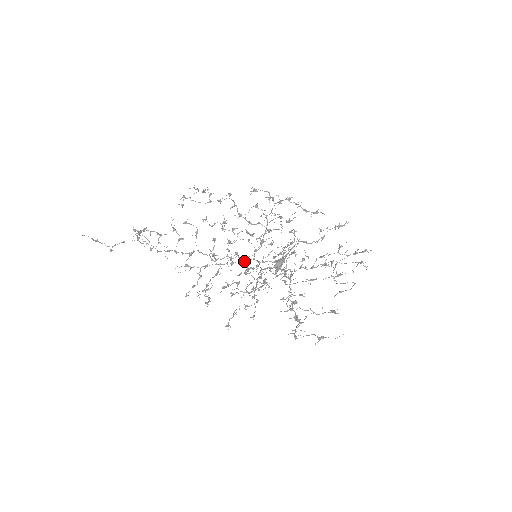
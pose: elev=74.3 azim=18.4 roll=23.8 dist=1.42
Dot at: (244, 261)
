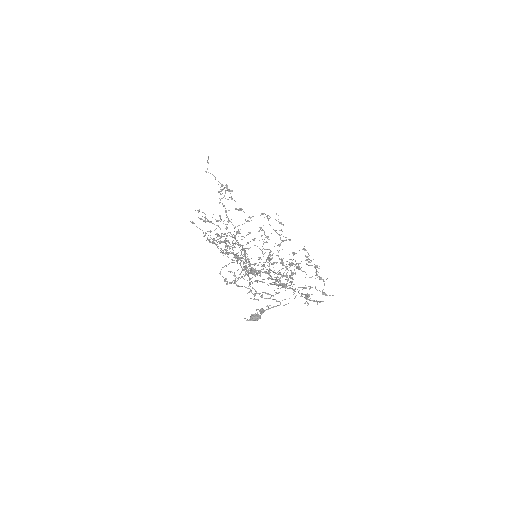
Dot at: occluded
